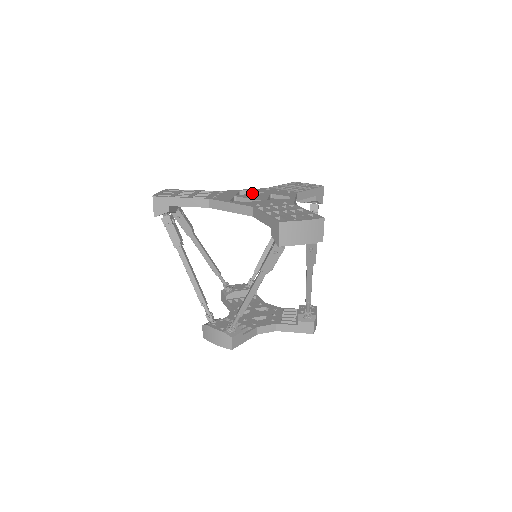
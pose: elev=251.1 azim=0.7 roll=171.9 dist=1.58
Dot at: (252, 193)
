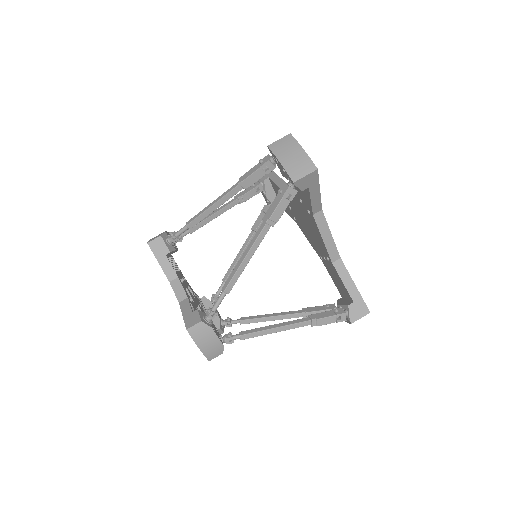
Dot at: occluded
